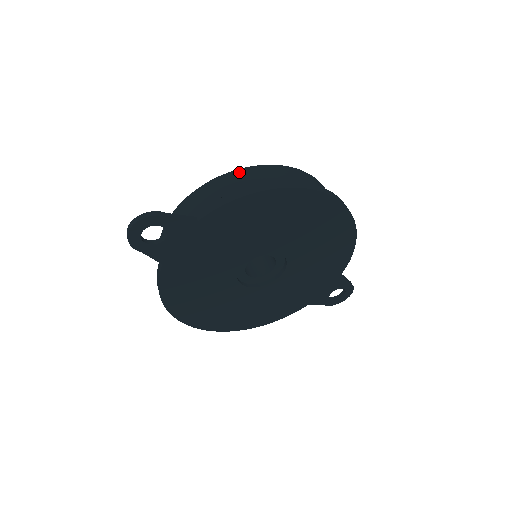
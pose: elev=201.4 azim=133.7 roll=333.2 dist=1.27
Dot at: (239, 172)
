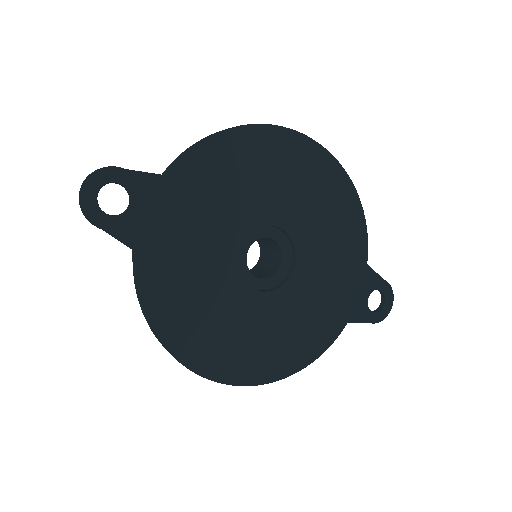
Dot at: occluded
